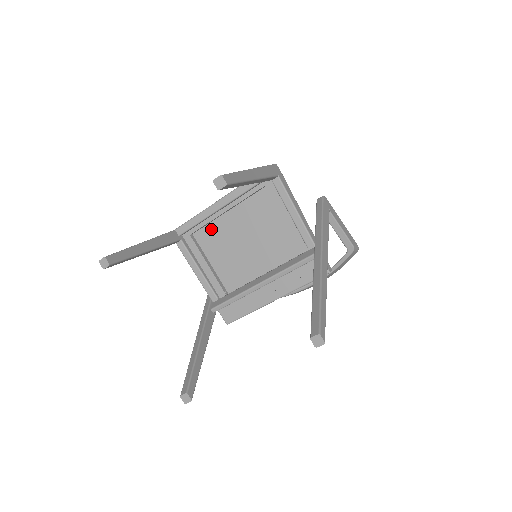
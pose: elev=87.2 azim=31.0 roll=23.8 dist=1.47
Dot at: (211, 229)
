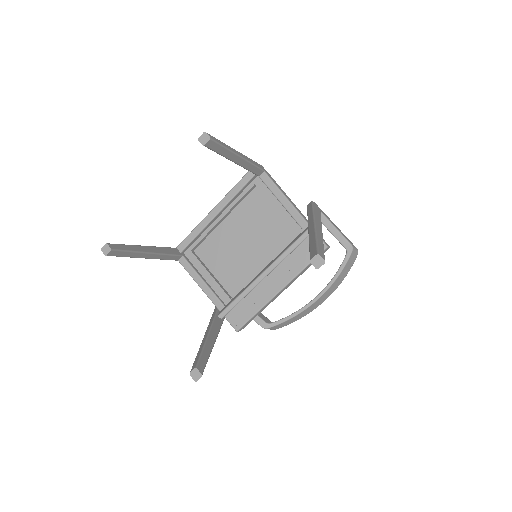
Dot at: (210, 241)
